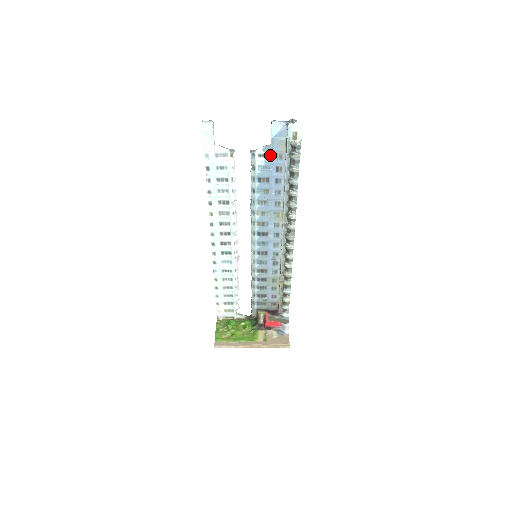
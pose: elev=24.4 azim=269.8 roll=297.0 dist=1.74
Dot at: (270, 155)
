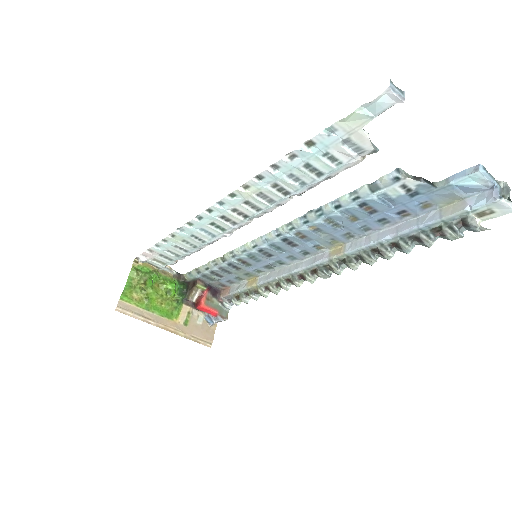
Dot at: (417, 195)
